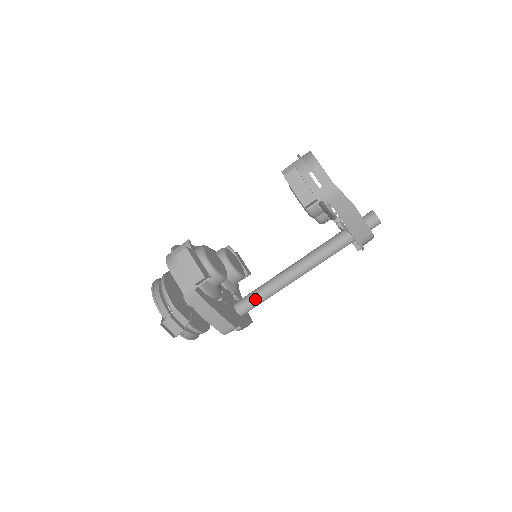
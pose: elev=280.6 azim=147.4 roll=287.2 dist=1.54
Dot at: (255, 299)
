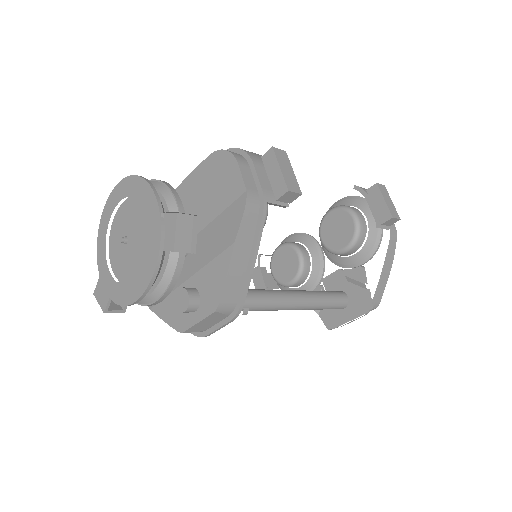
Dot at: (253, 297)
